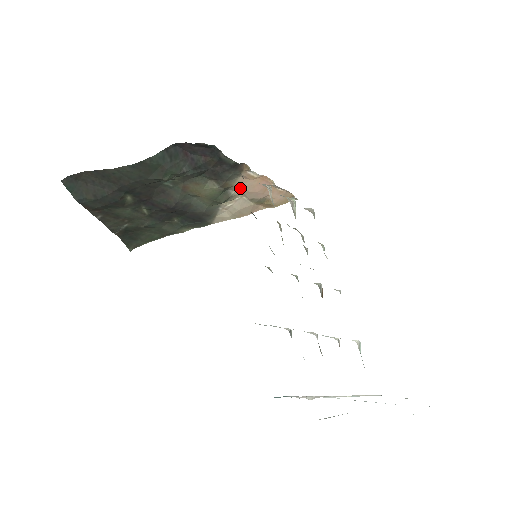
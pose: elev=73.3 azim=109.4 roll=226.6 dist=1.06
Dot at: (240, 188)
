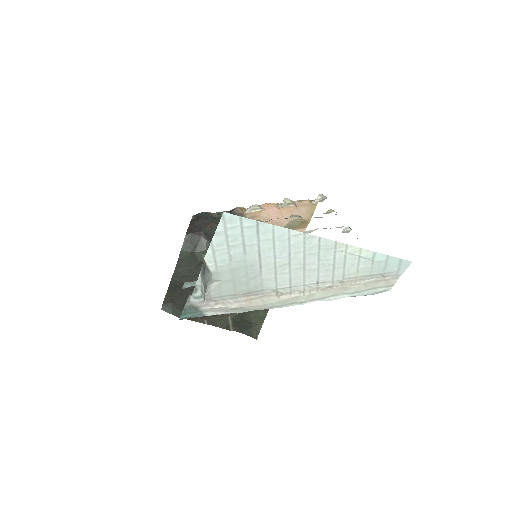
Dot at: occluded
